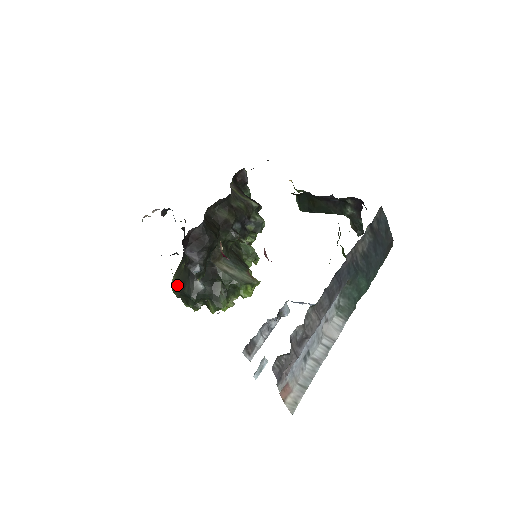
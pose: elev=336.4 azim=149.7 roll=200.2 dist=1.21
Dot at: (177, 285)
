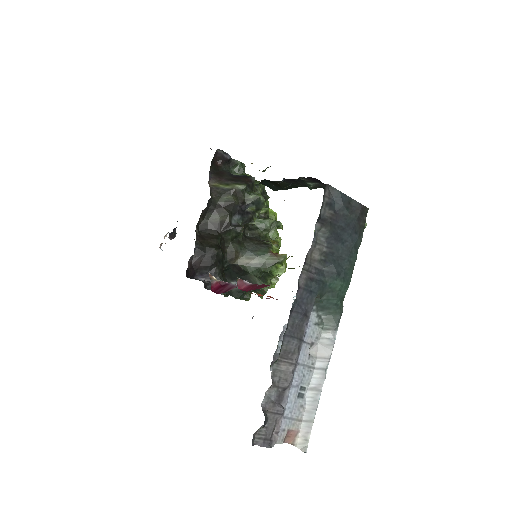
Dot at: occluded
